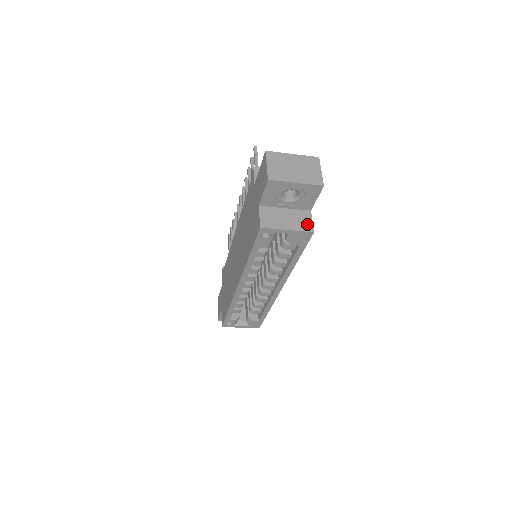
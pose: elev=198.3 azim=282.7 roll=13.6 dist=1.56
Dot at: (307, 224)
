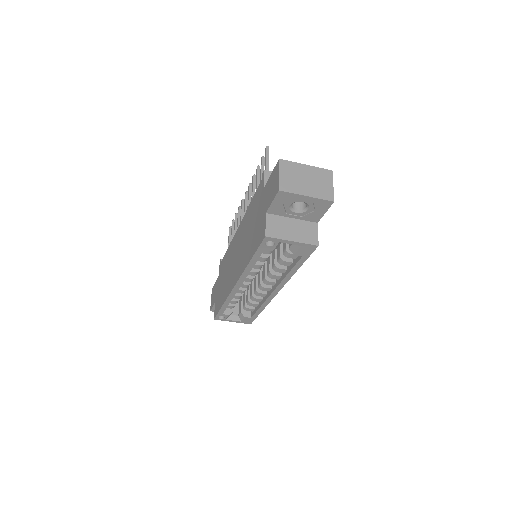
Dot at: (312, 237)
